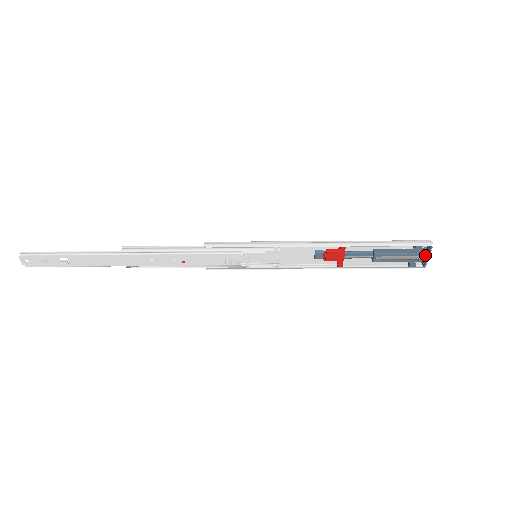
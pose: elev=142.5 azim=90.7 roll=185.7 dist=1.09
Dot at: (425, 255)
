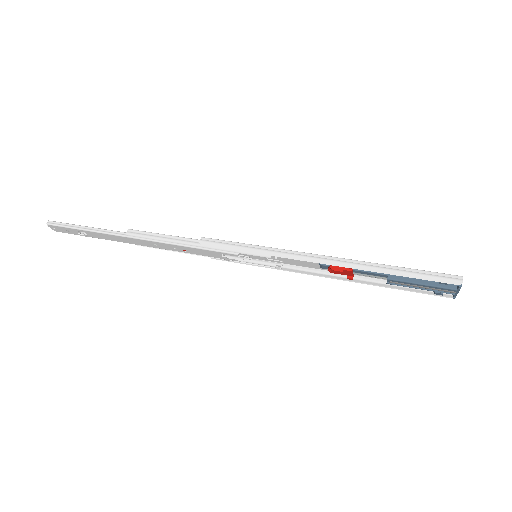
Dot at: (452, 290)
